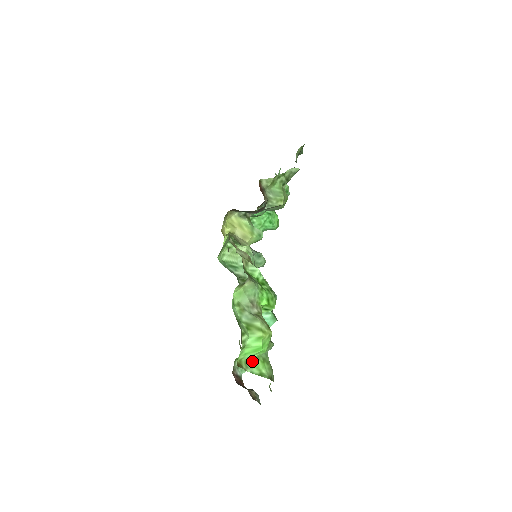
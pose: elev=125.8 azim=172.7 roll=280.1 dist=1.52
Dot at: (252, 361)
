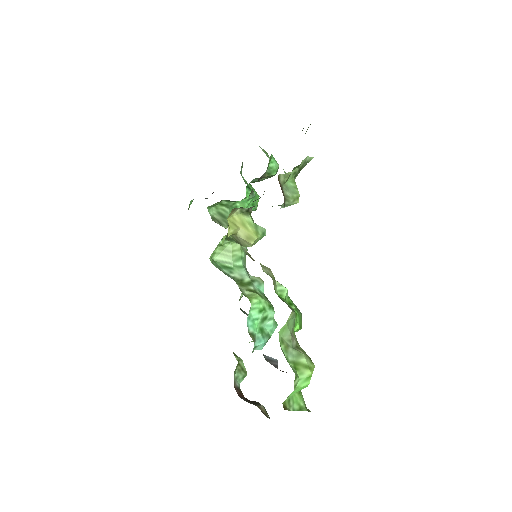
Dot at: (292, 397)
